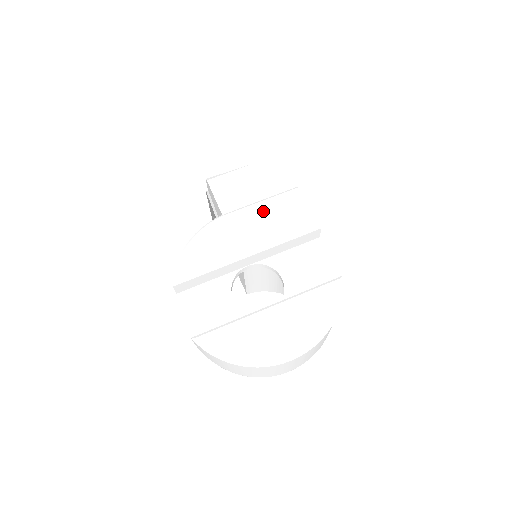
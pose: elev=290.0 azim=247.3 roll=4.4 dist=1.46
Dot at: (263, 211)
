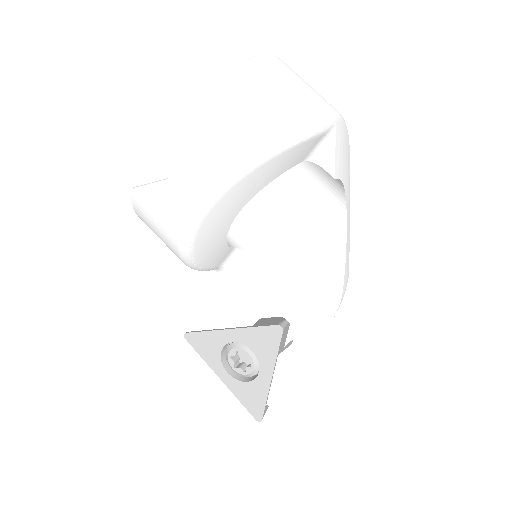
Dot at: occluded
